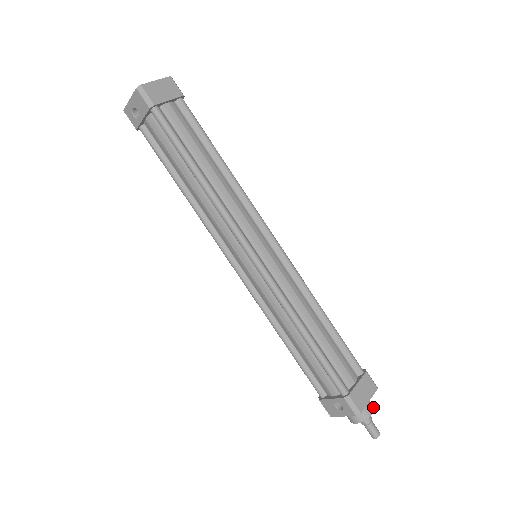
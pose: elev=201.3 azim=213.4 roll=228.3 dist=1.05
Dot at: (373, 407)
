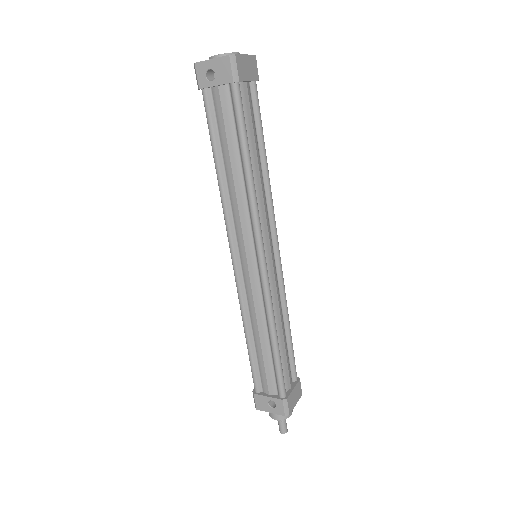
Dot at: occluded
